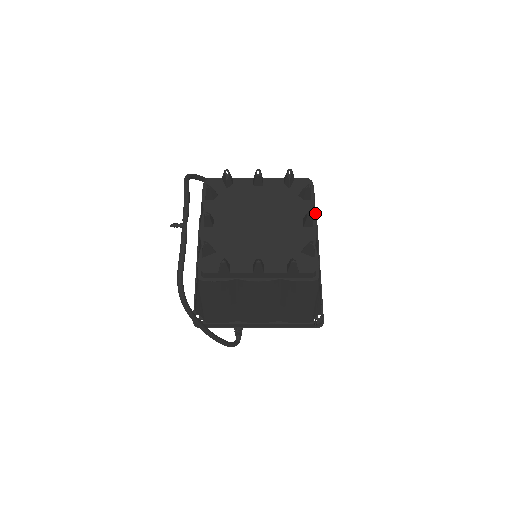
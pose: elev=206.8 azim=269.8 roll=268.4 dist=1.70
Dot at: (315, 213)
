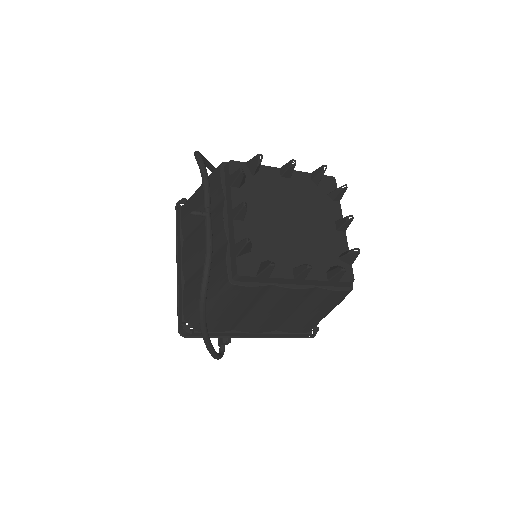
Dot at: occluded
